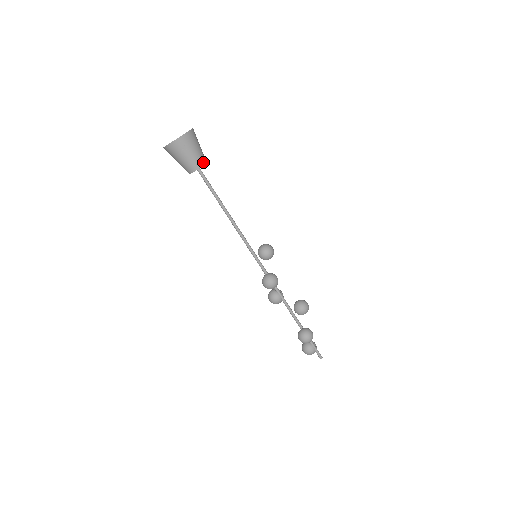
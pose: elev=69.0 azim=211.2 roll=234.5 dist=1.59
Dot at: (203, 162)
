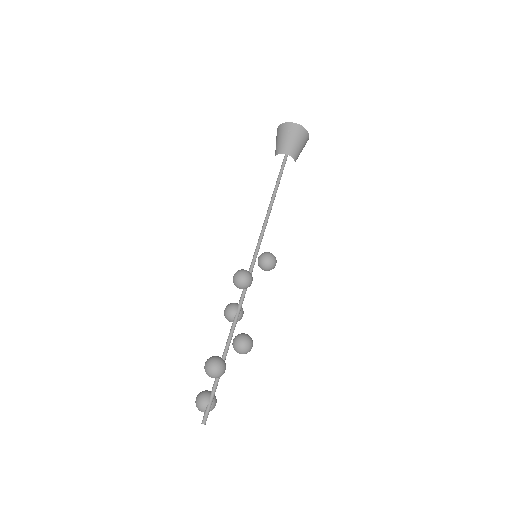
Dot at: (292, 154)
